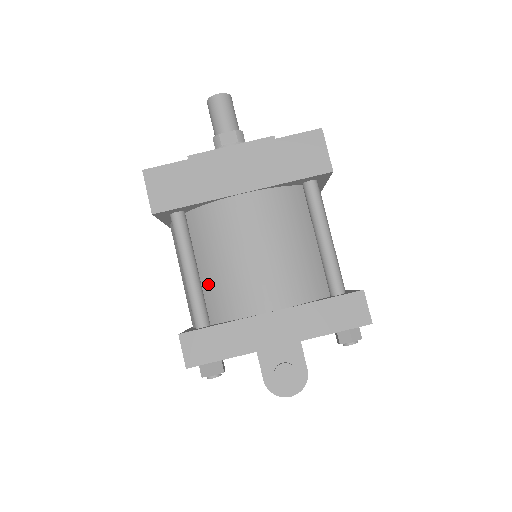
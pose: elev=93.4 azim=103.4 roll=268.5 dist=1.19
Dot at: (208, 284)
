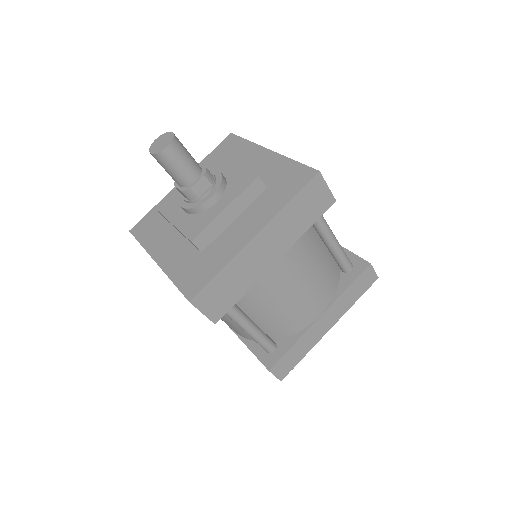
Dot at: (264, 324)
